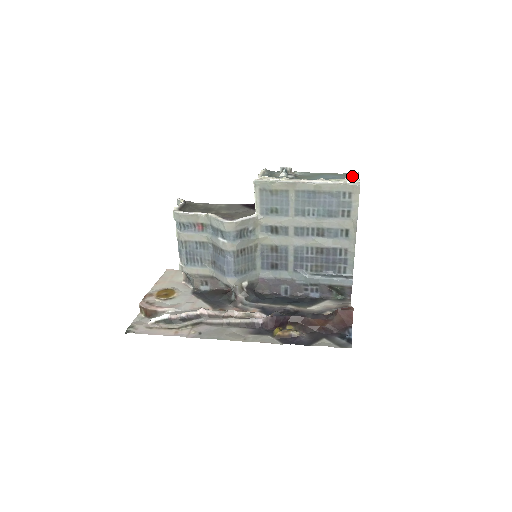
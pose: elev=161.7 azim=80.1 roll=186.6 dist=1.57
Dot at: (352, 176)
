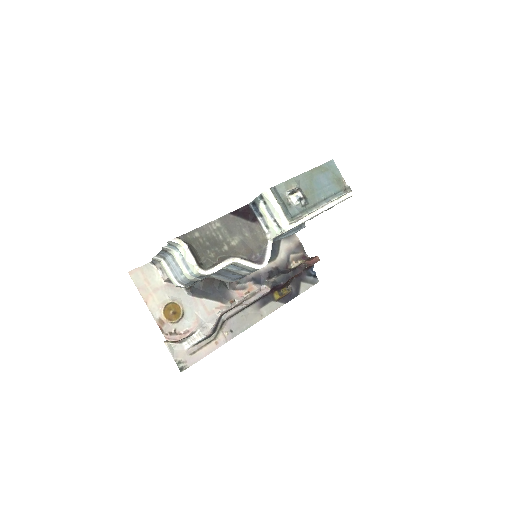
Dot at: (335, 172)
